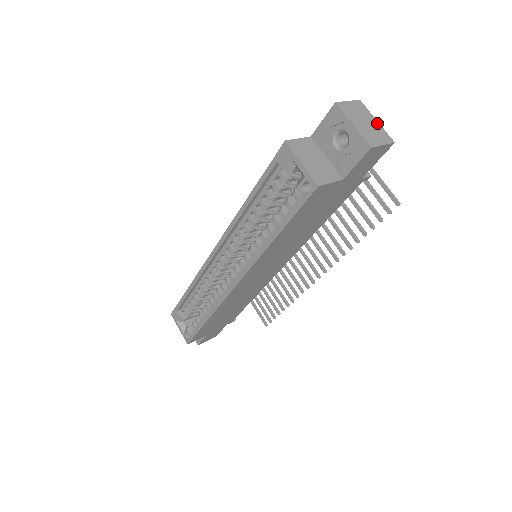
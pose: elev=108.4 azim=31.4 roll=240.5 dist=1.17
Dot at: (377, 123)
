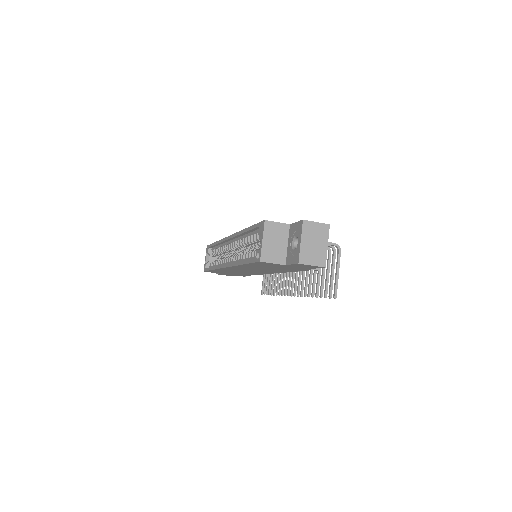
Dot at: (326, 248)
